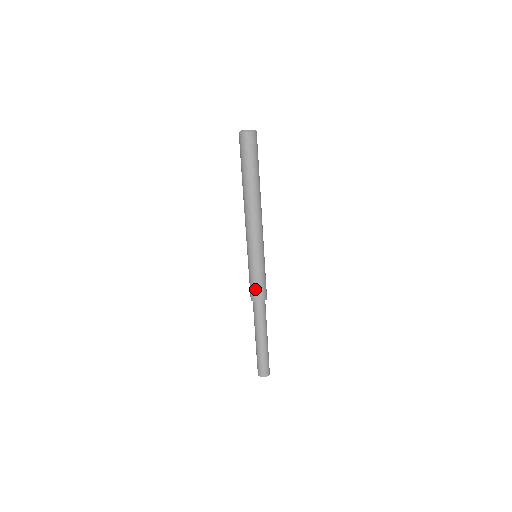
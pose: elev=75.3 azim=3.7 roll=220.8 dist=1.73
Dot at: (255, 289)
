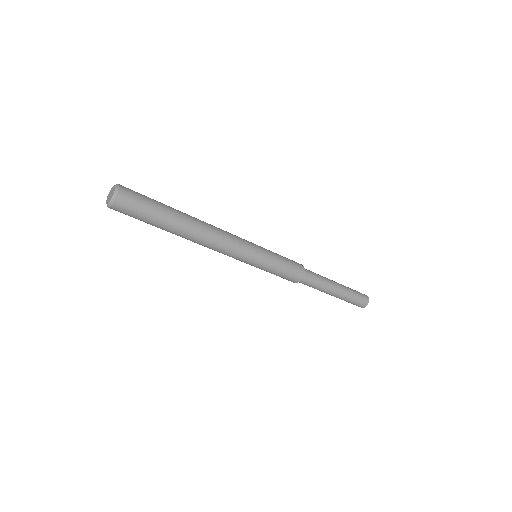
Dot at: (288, 276)
